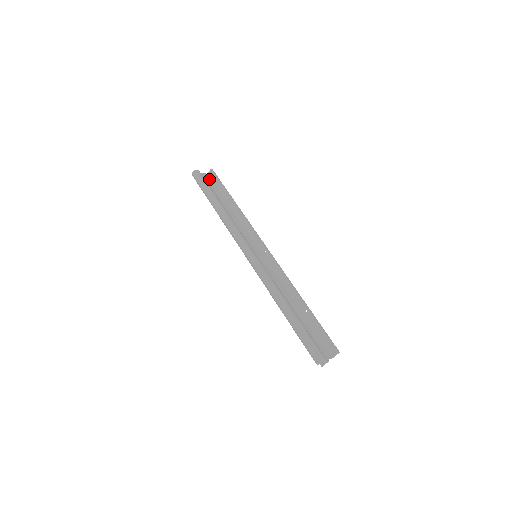
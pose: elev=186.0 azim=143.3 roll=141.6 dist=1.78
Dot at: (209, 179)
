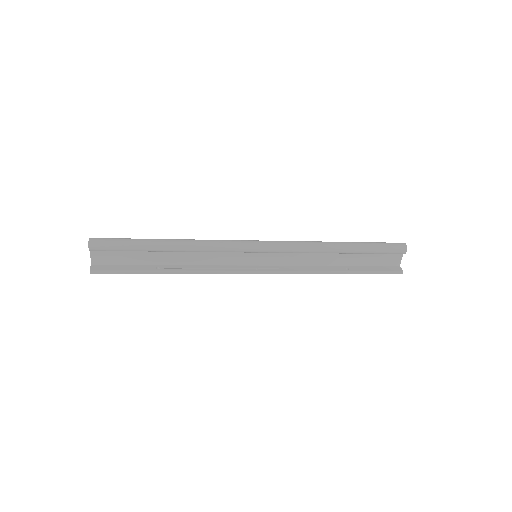
Dot at: occluded
